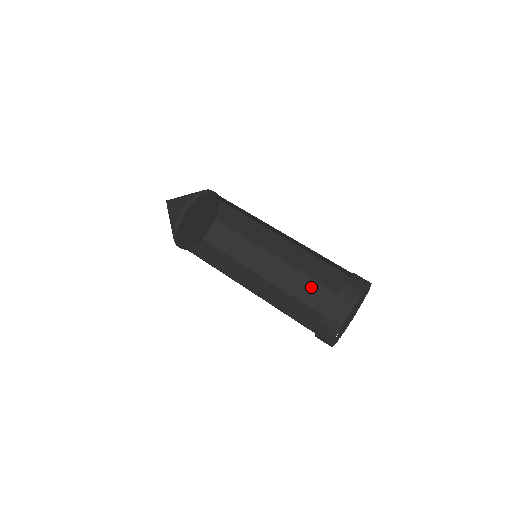
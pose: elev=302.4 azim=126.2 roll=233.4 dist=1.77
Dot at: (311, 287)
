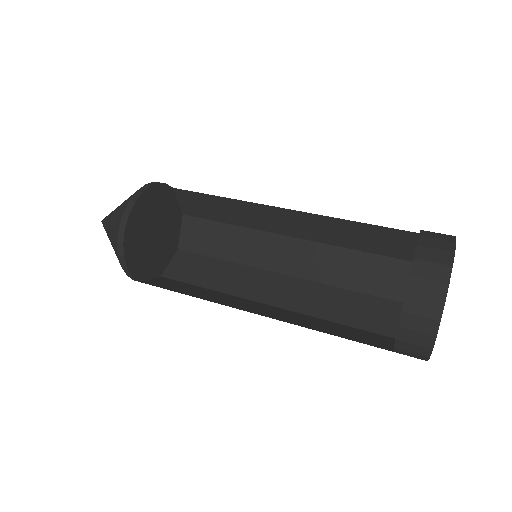
Dot at: (356, 263)
